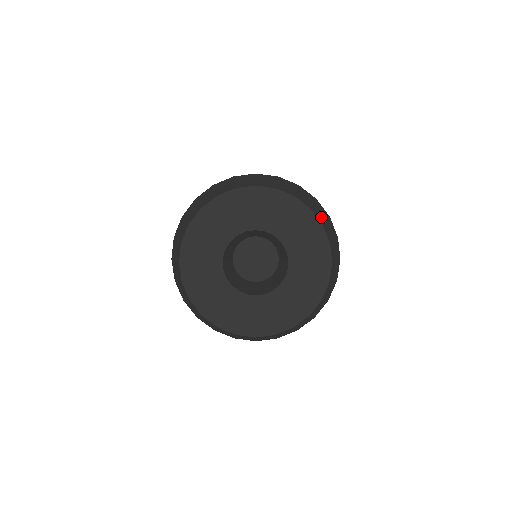
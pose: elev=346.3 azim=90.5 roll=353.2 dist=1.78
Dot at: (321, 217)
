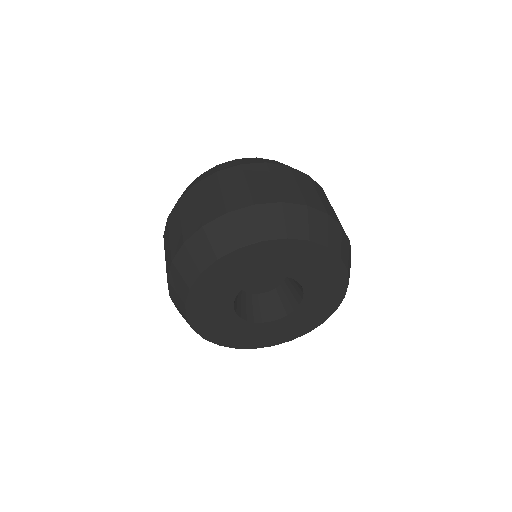
Dot at: (346, 257)
